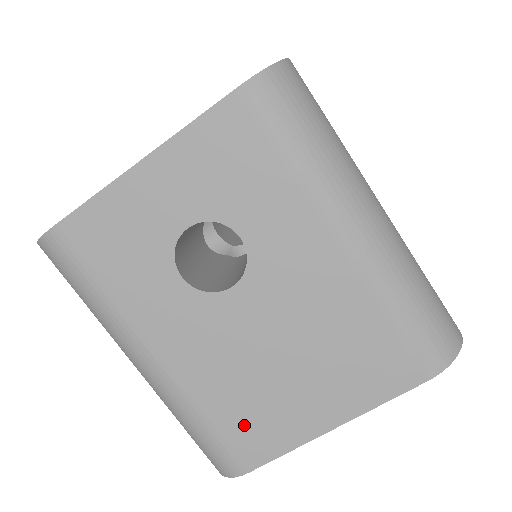
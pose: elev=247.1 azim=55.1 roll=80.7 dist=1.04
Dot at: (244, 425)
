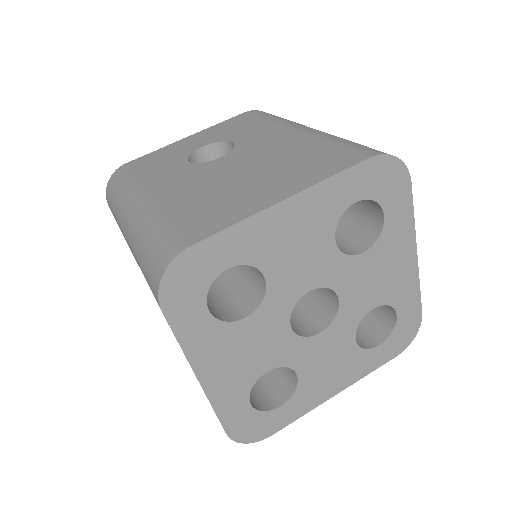
Dot at: (201, 215)
